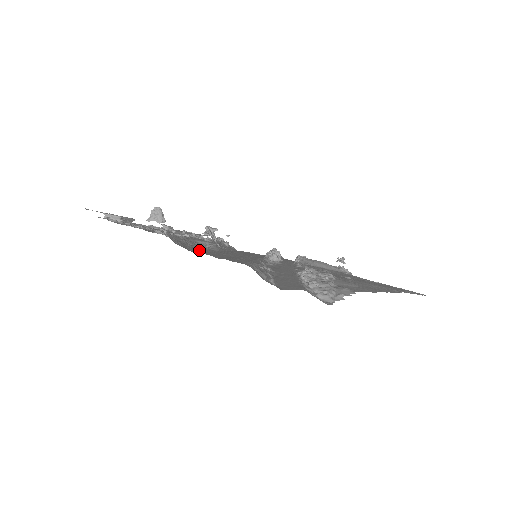
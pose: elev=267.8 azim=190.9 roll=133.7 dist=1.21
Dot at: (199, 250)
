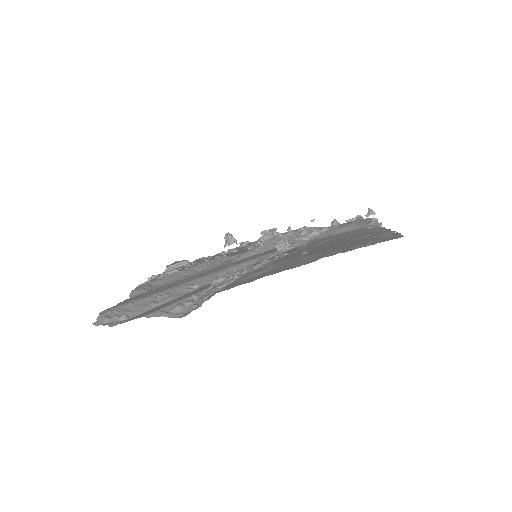
Dot at: occluded
